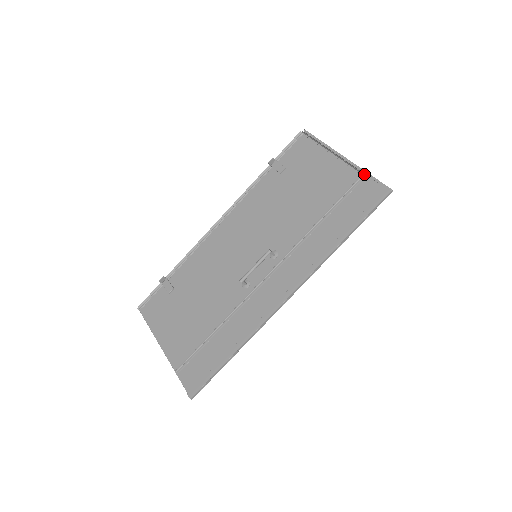
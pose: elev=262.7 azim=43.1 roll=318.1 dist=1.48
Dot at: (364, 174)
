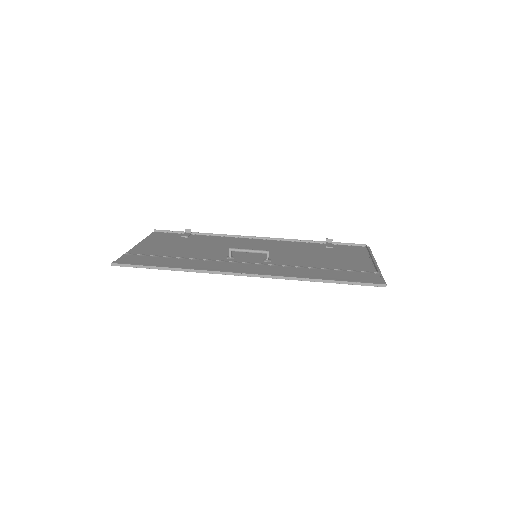
Dot at: (378, 272)
